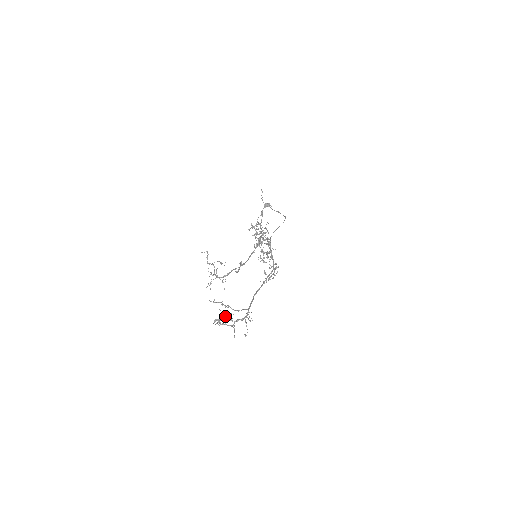
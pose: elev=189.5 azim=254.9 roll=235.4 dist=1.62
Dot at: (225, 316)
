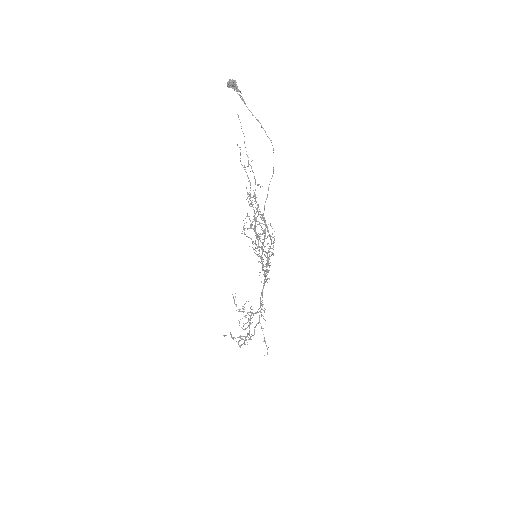
Dot at: occluded
